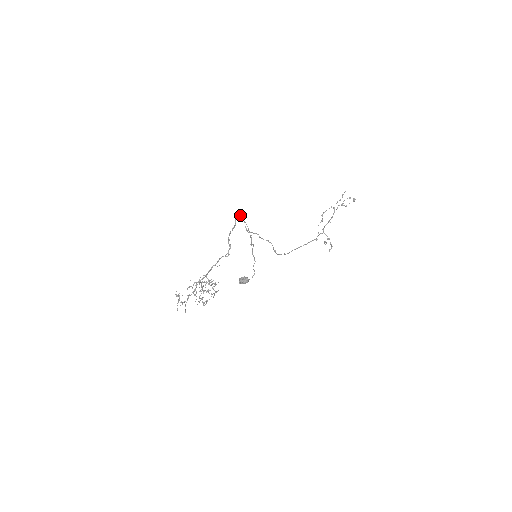
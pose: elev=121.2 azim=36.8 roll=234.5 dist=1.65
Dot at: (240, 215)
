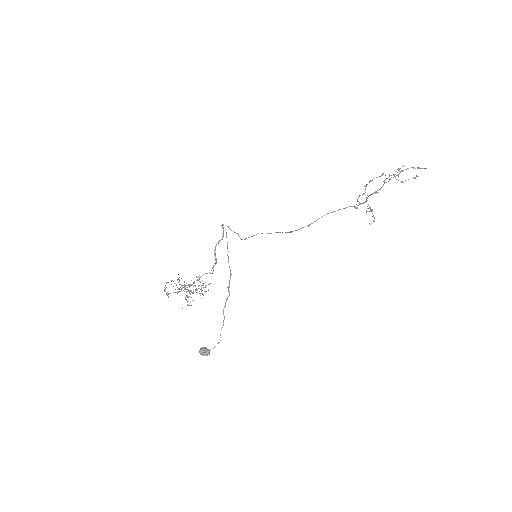
Dot at: (228, 227)
